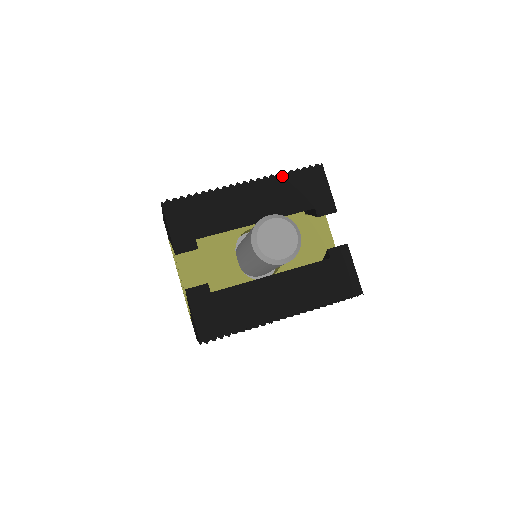
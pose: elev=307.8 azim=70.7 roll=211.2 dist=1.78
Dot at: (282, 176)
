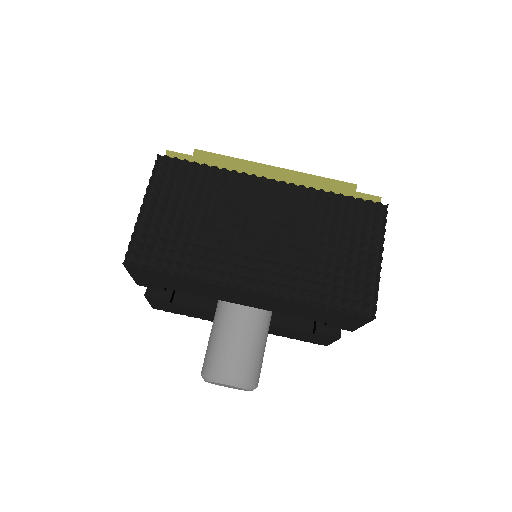
Dot at: (307, 305)
